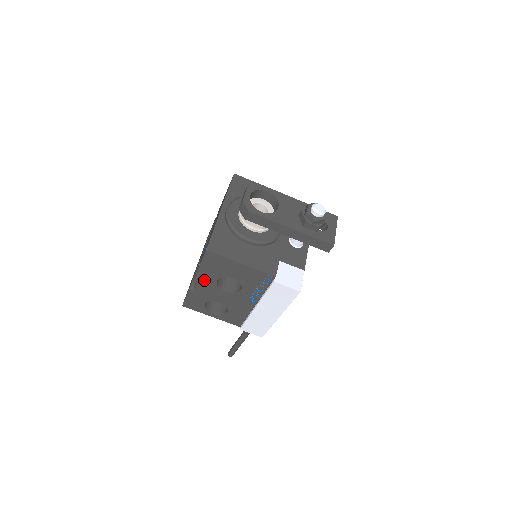
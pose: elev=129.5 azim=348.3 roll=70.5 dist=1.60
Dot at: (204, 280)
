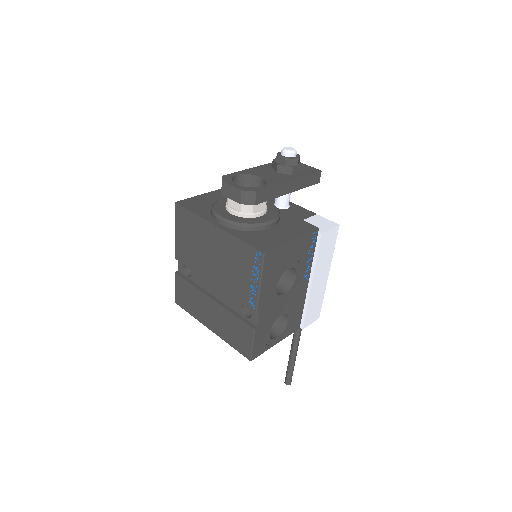
Dot at: (266, 299)
